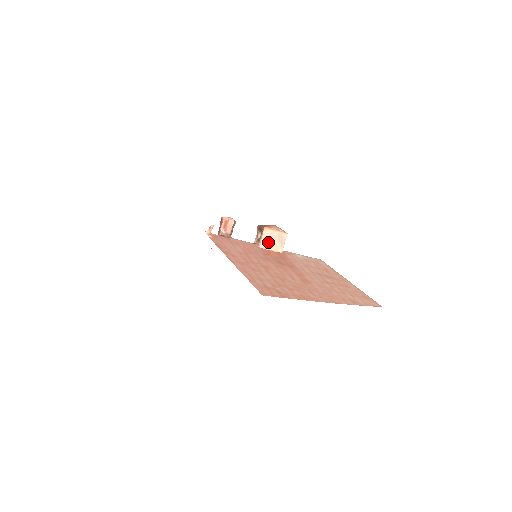
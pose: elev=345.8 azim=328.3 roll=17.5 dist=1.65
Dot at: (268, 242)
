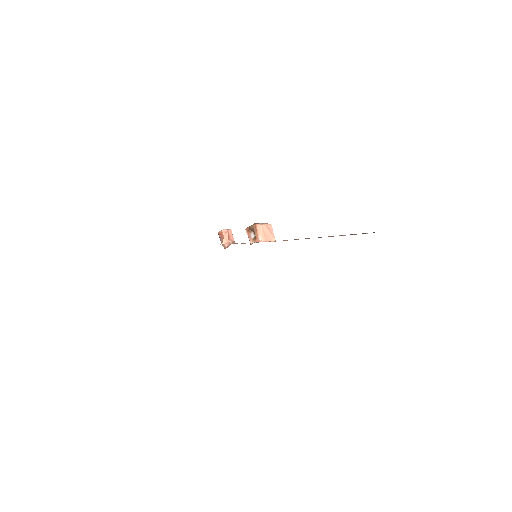
Dot at: (264, 236)
